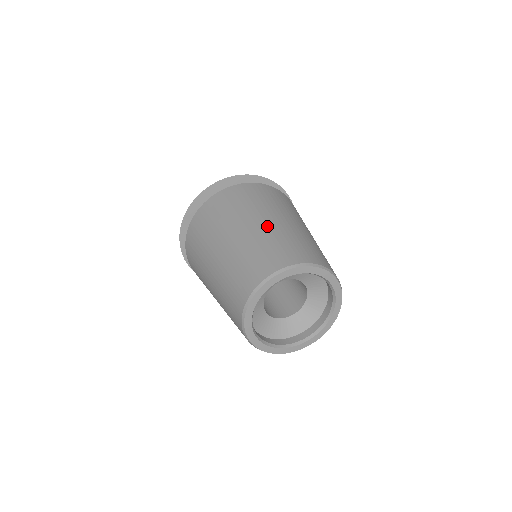
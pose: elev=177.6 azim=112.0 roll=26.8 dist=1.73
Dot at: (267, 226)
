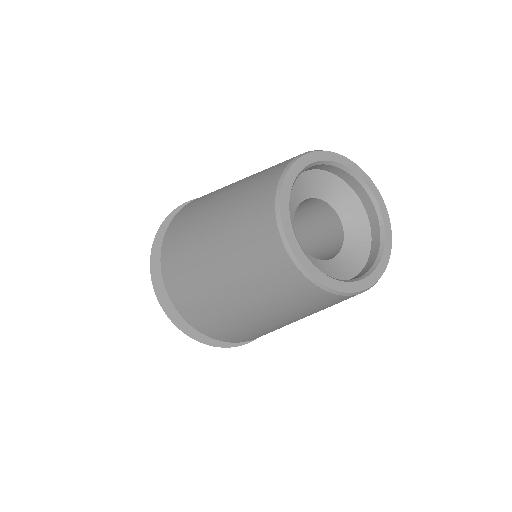
Dot at: occluded
